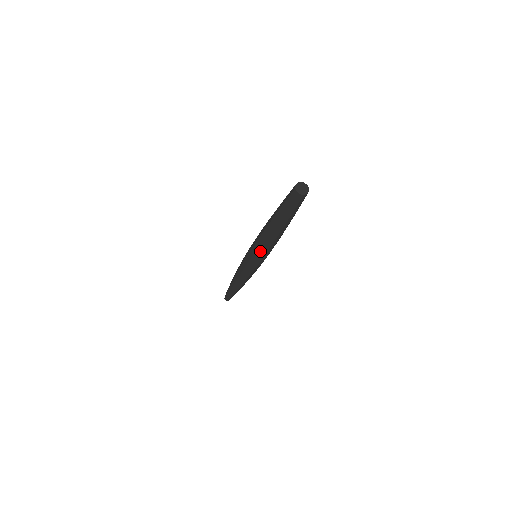
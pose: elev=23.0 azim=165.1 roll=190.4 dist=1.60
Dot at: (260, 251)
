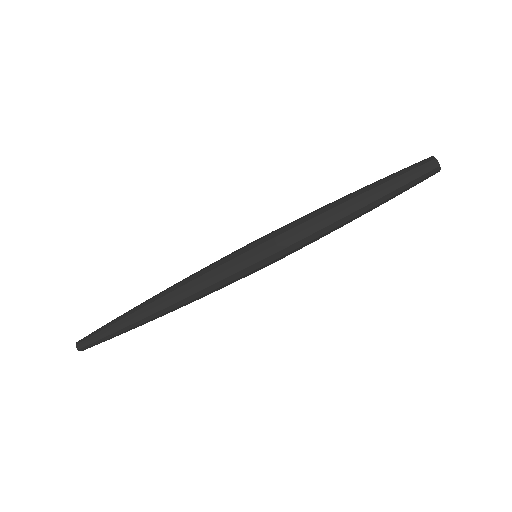
Dot at: (298, 239)
